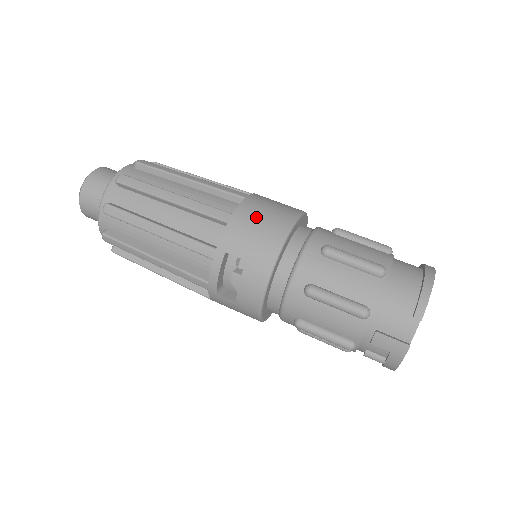
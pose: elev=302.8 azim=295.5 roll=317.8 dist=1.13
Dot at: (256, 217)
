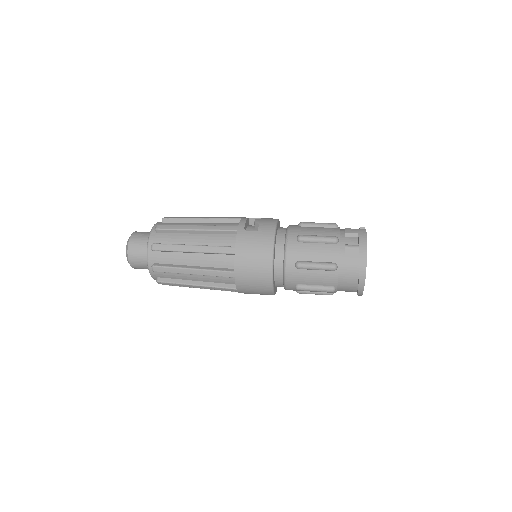
Dot at: occluded
